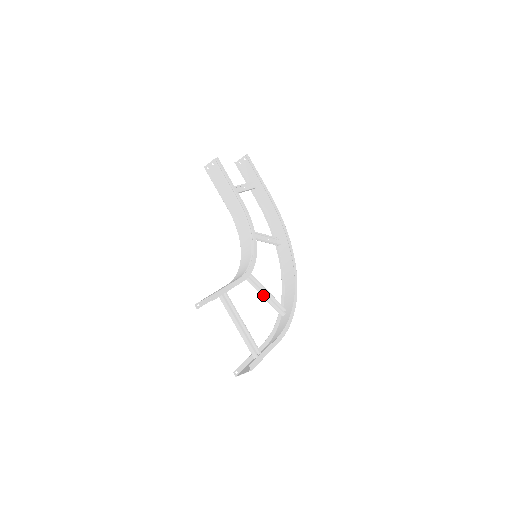
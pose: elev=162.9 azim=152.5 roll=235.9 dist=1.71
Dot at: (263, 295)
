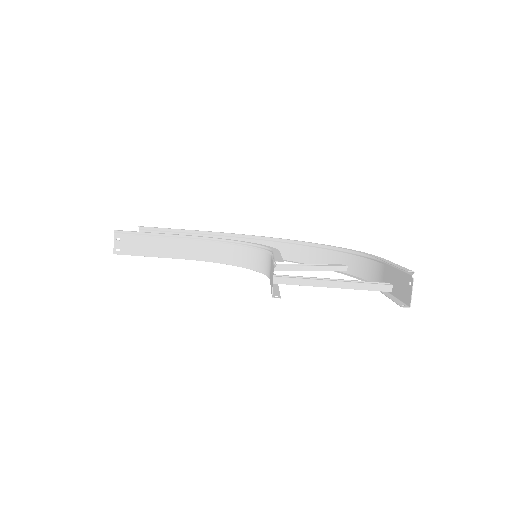
Dot at: (308, 269)
